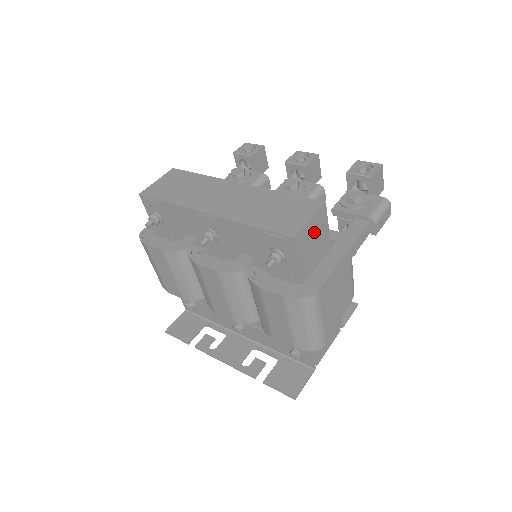
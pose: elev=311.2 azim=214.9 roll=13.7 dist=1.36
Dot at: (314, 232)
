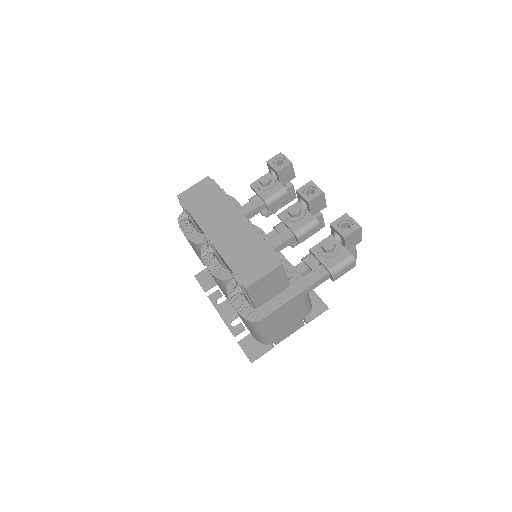
Dot at: (269, 281)
